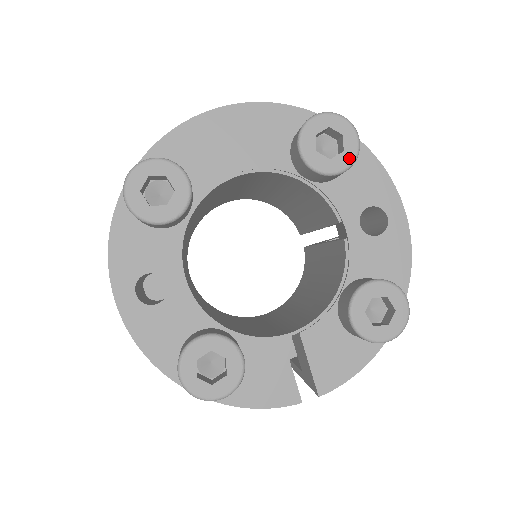
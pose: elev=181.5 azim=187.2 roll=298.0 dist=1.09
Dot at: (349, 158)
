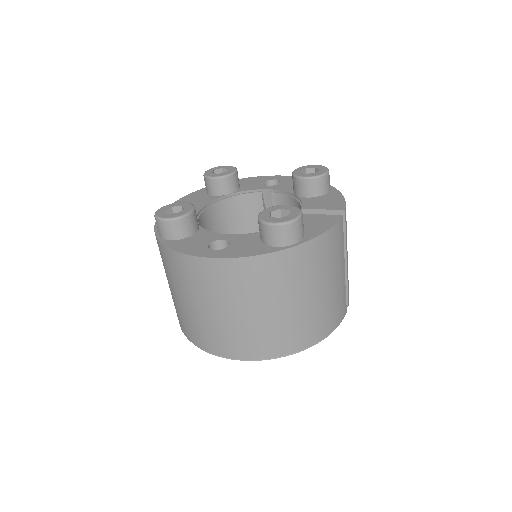
Dot at: (232, 168)
